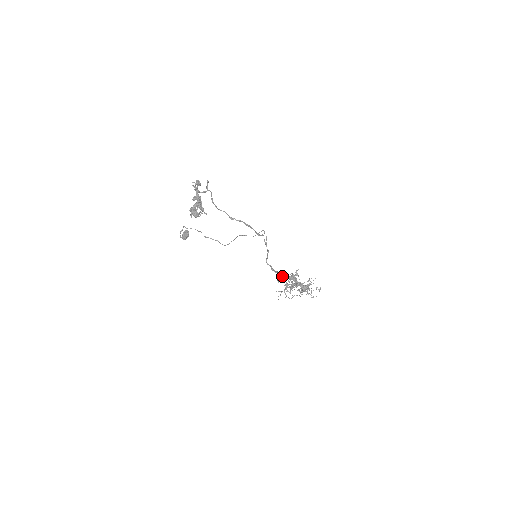
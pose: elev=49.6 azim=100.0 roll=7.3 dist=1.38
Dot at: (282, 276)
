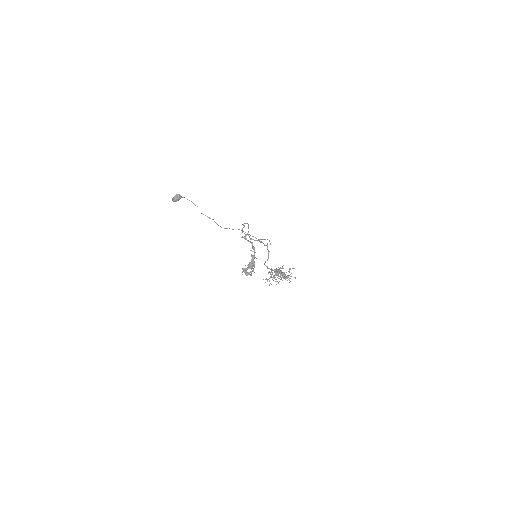
Dot at: (271, 270)
